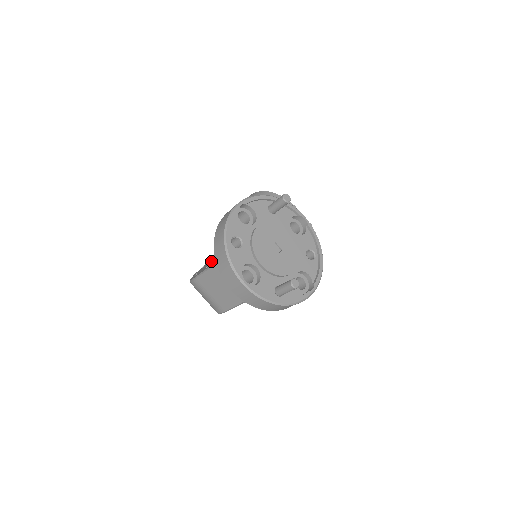
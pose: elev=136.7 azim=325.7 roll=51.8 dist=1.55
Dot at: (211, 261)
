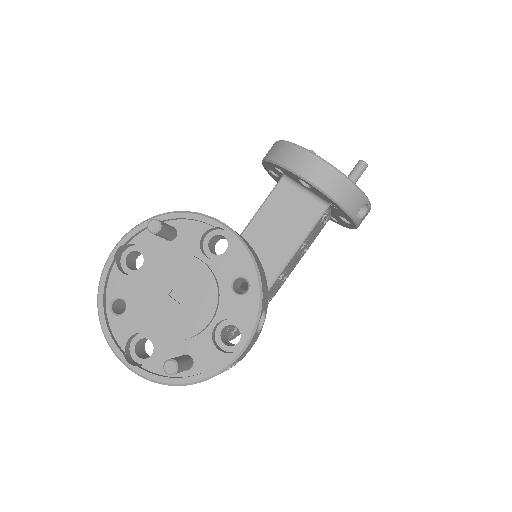
Dot at: occluded
